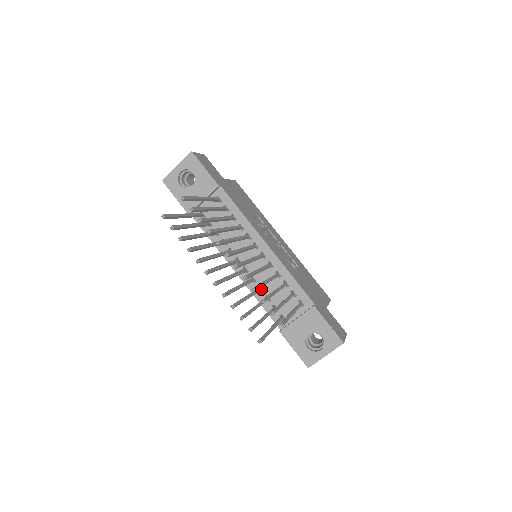
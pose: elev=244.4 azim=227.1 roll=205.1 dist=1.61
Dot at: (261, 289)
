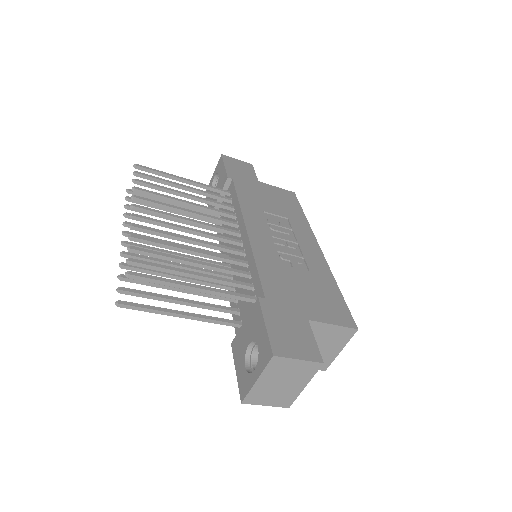
Dot at: (231, 287)
